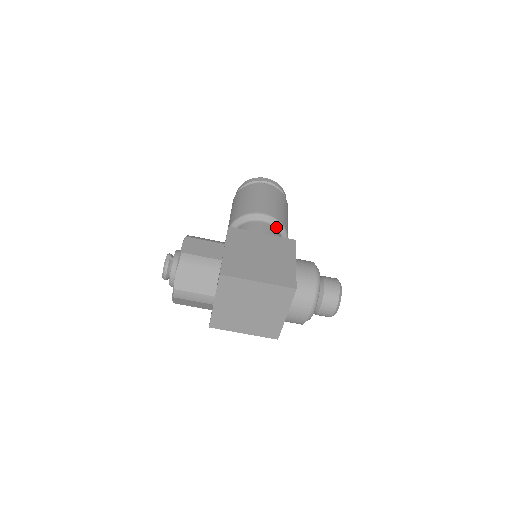
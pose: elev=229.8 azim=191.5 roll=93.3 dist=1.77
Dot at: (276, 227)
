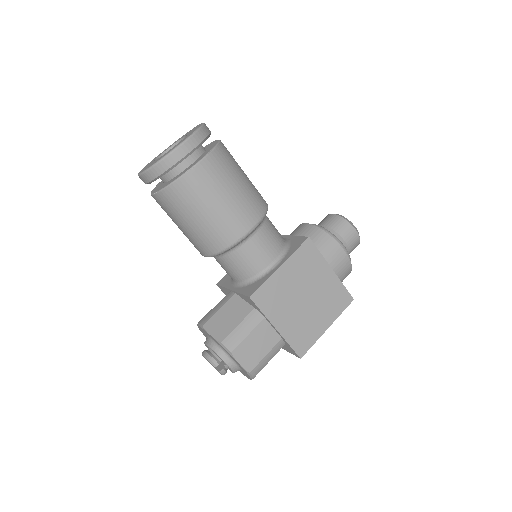
Dot at: (263, 220)
